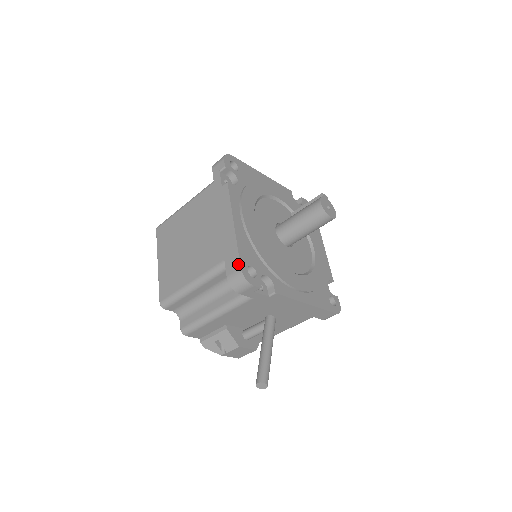
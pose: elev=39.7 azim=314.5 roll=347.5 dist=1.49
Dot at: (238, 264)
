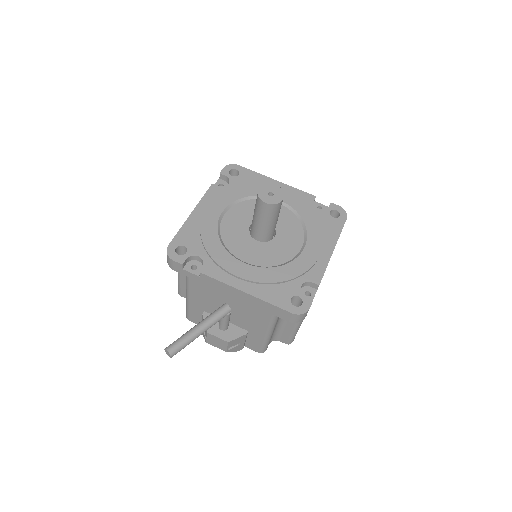
Dot at: (170, 243)
